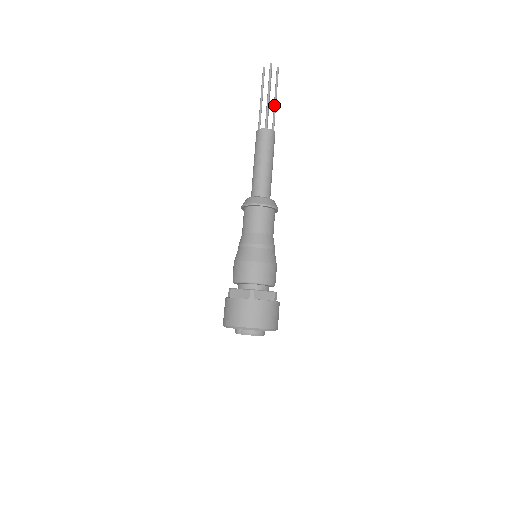
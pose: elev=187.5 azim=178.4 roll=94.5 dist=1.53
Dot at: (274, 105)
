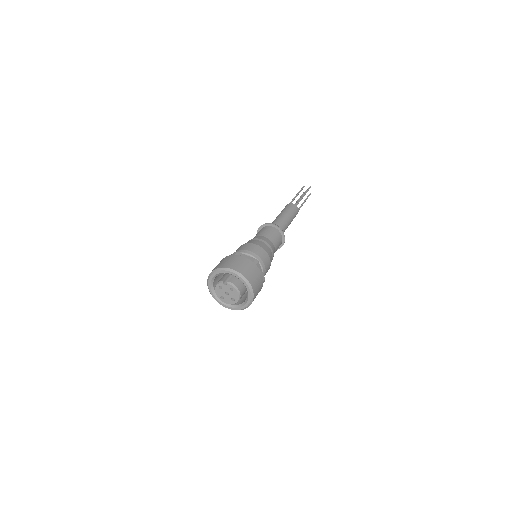
Dot at: (302, 204)
